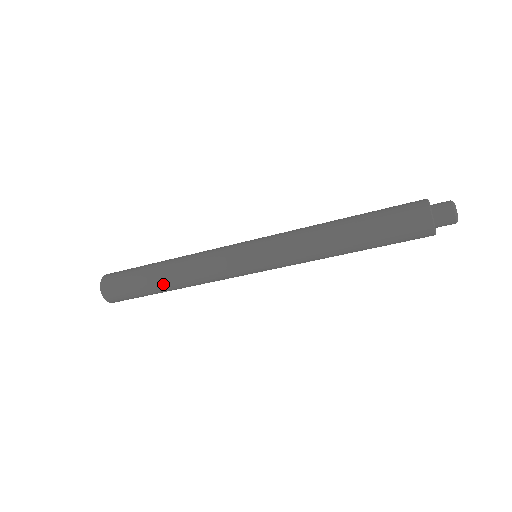
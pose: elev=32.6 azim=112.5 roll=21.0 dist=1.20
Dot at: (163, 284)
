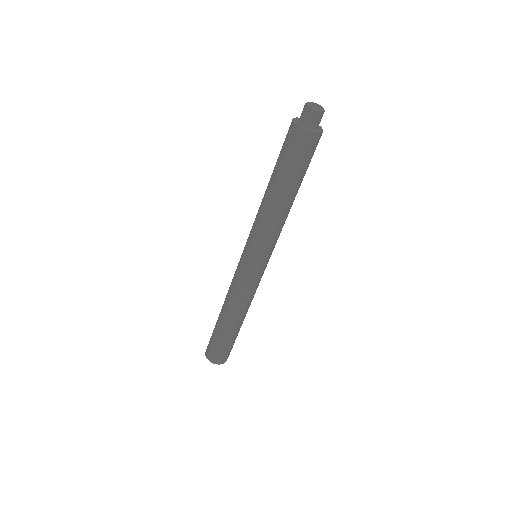
Dot at: (235, 326)
